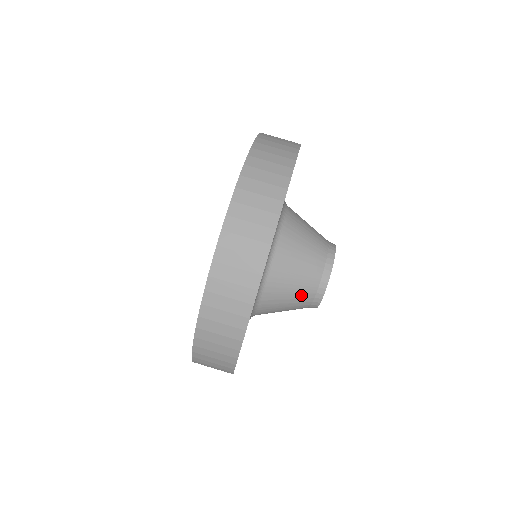
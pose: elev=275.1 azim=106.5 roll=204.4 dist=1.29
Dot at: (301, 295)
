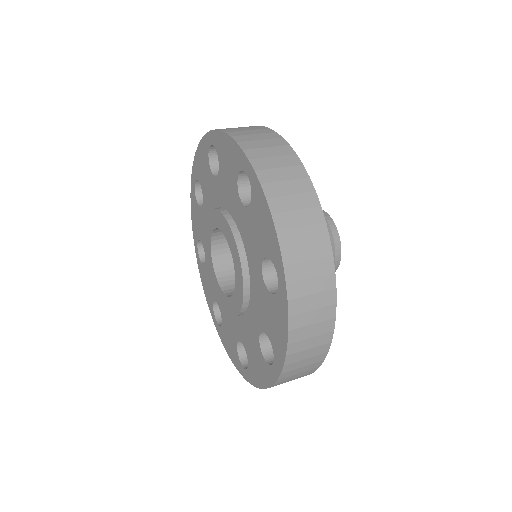
Dot at: occluded
